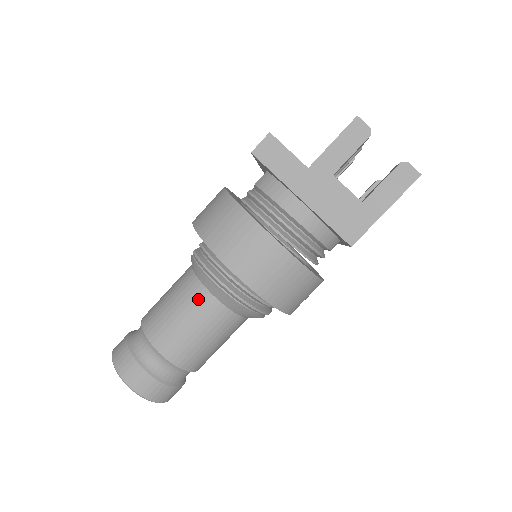
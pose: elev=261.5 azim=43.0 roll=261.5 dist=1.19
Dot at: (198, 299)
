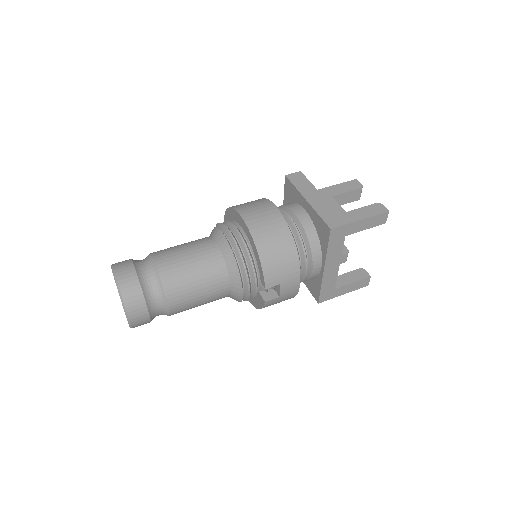
Dot at: (205, 243)
